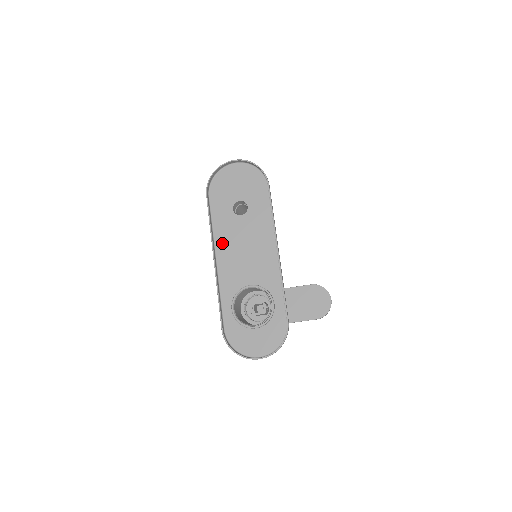
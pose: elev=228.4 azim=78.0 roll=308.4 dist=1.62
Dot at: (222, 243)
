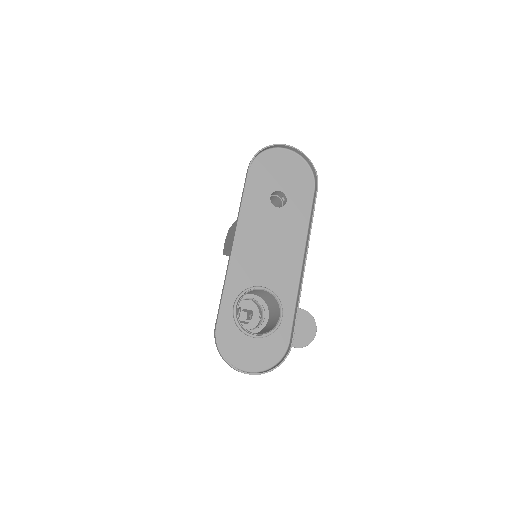
Dot at: (247, 228)
